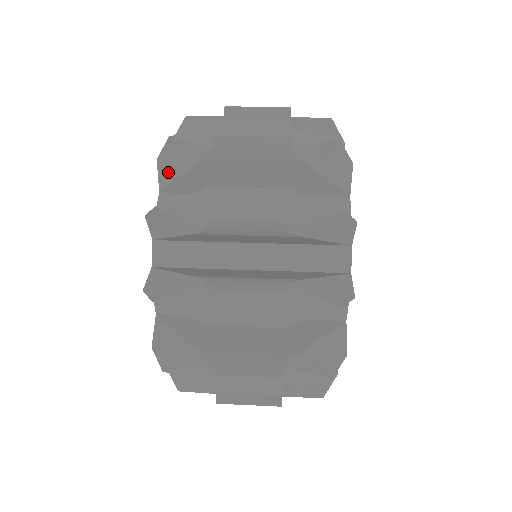
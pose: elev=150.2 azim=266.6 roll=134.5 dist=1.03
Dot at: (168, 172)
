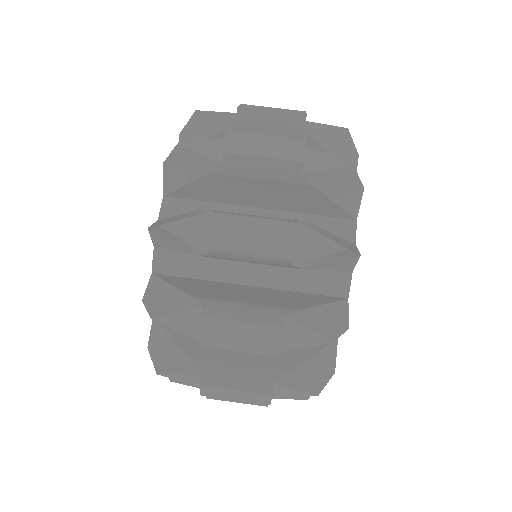
Dot at: (161, 242)
